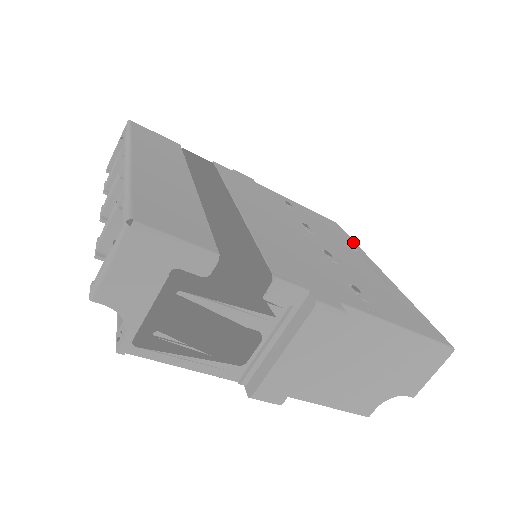
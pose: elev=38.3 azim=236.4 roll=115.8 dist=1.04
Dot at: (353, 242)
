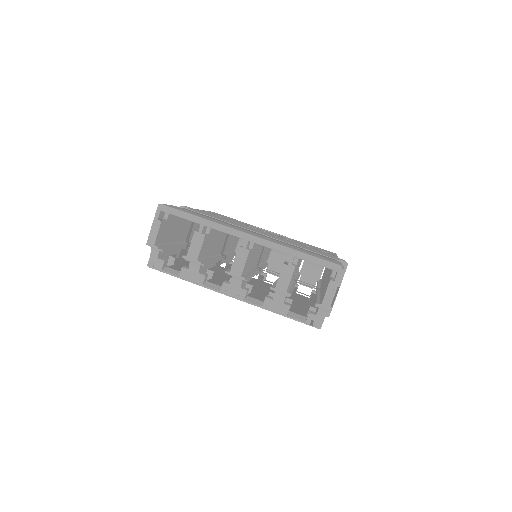
Dot at: occluded
